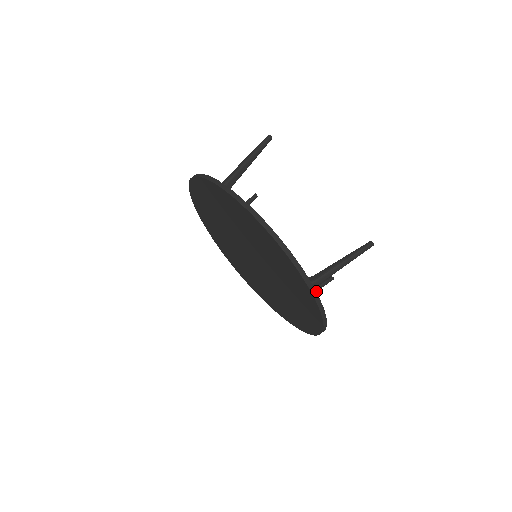
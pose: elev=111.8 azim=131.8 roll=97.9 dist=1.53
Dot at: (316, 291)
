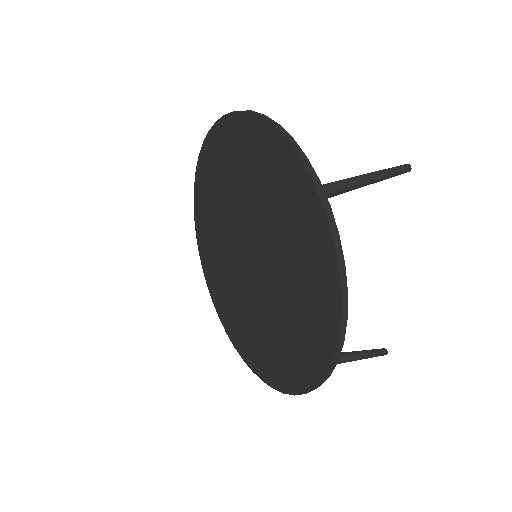
Dot at: (356, 358)
